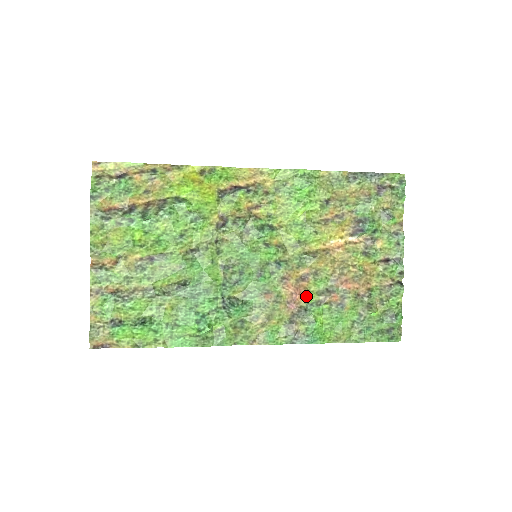
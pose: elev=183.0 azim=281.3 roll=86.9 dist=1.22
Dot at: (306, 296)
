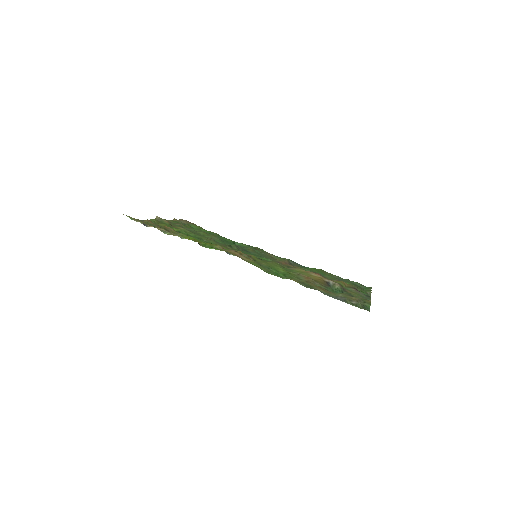
Dot at: occluded
